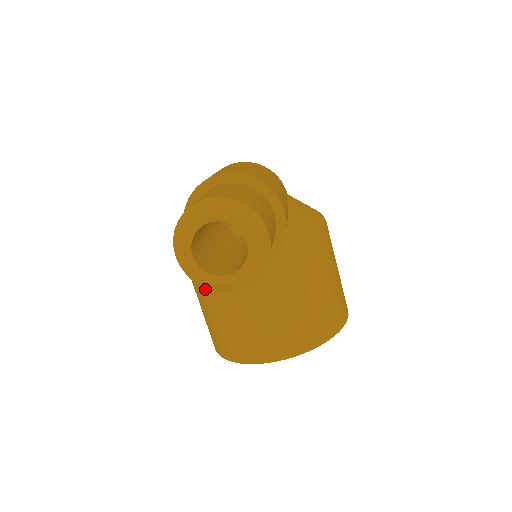
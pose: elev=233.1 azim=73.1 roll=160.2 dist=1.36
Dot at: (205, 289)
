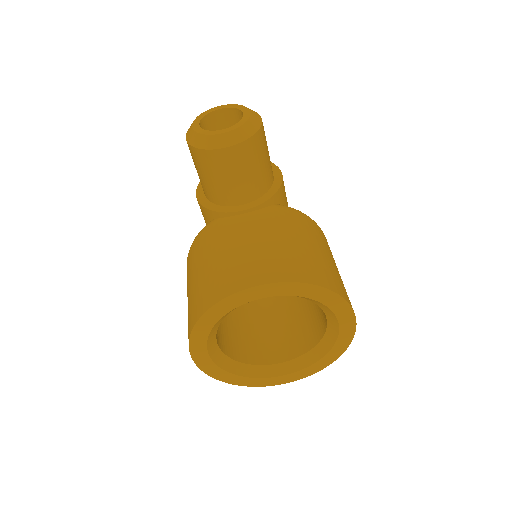
Dot at: (199, 250)
